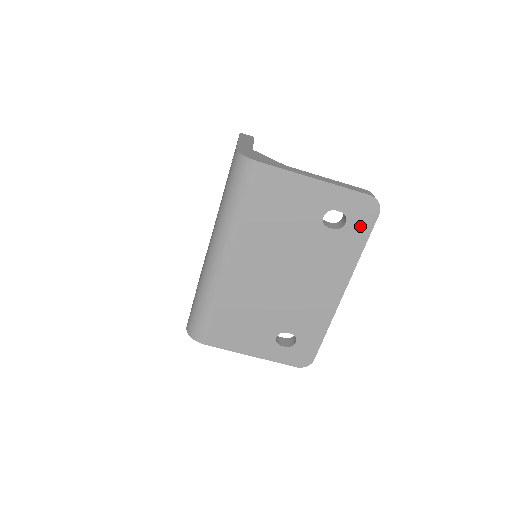
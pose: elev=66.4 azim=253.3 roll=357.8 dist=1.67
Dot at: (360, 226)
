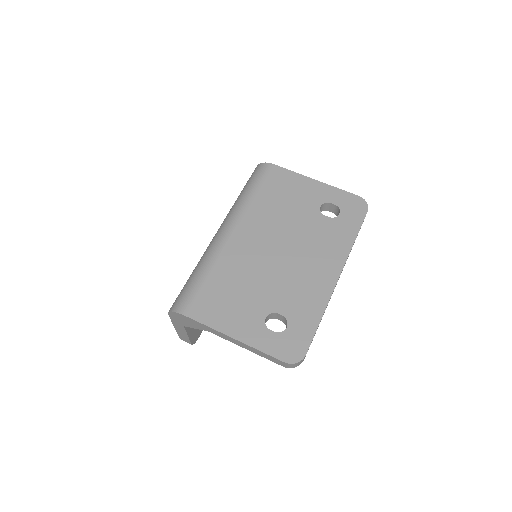
Dot at: (352, 218)
